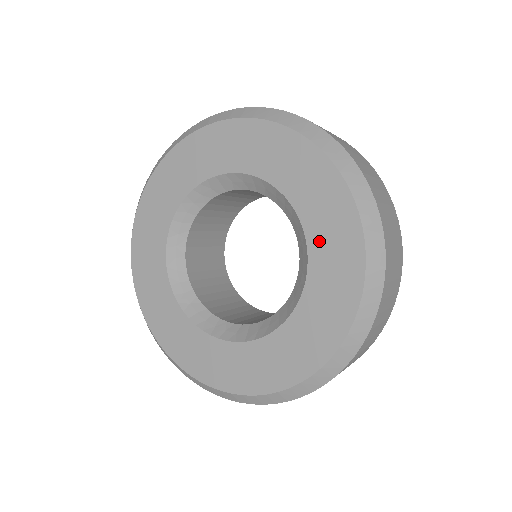
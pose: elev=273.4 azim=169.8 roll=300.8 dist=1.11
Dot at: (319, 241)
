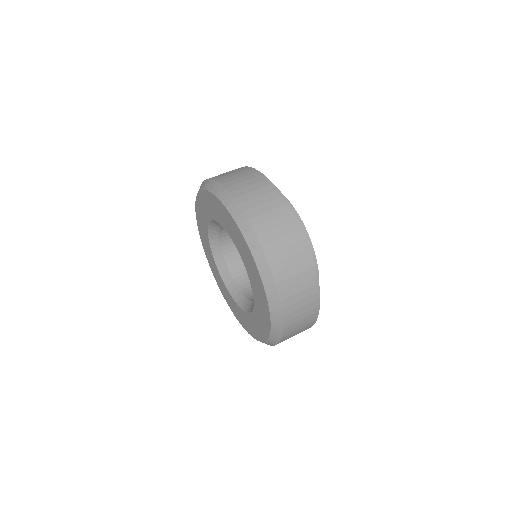
Dot at: (257, 306)
